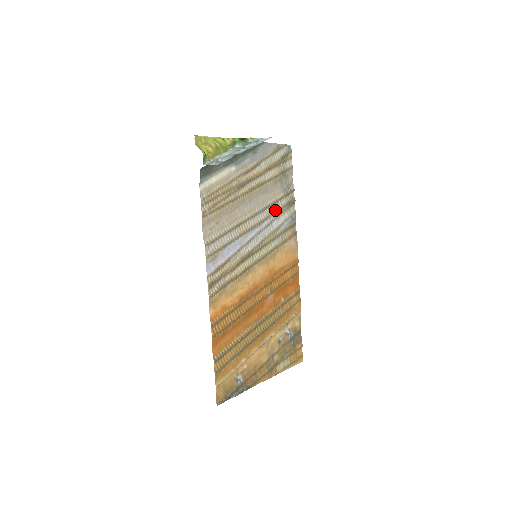
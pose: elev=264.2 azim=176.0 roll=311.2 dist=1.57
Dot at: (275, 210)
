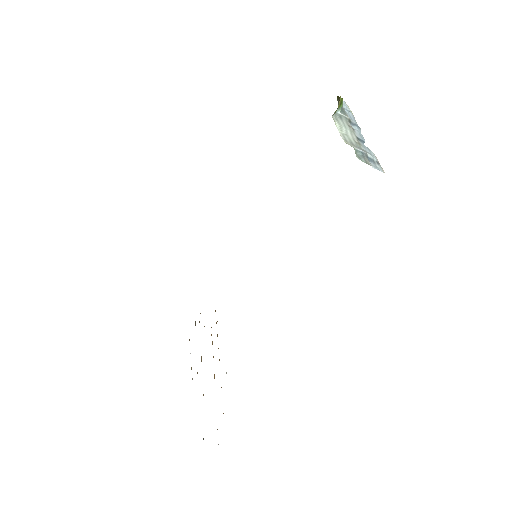
Dot at: occluded
